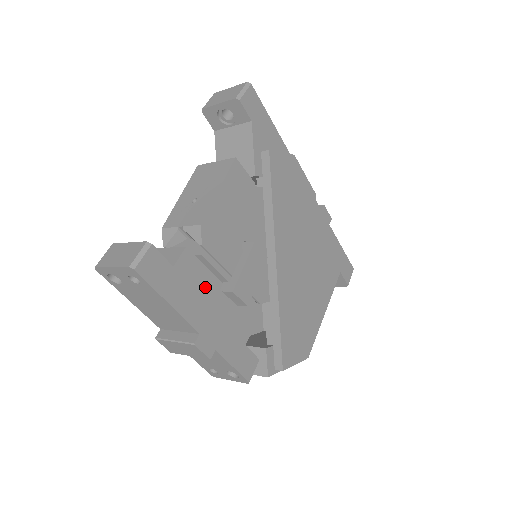
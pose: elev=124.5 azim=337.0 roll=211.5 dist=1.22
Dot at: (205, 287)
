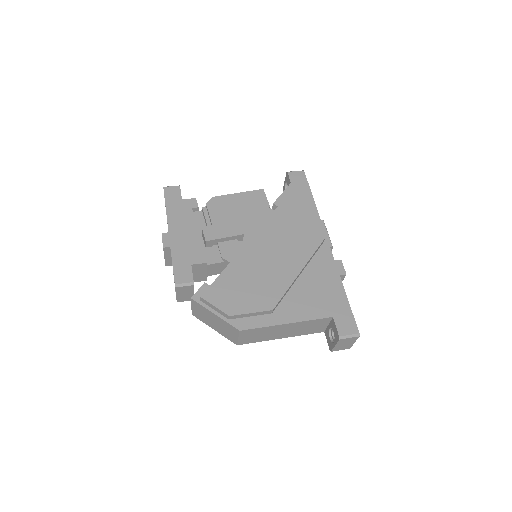
Dot at: (191, 219)
